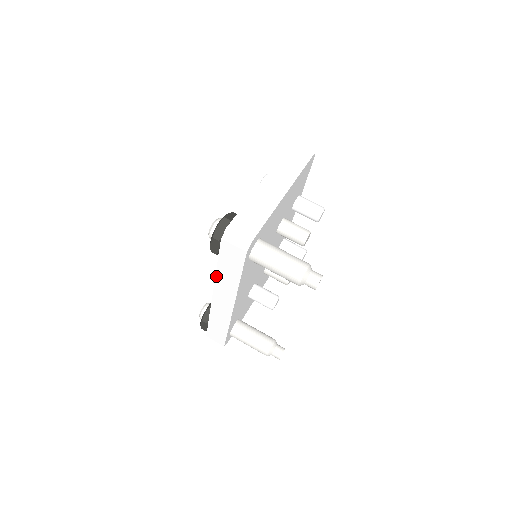
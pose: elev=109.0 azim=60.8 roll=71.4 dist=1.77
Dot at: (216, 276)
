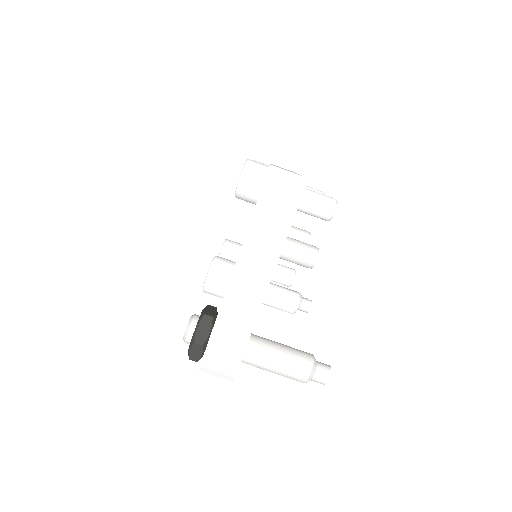
Dot at: occluded
